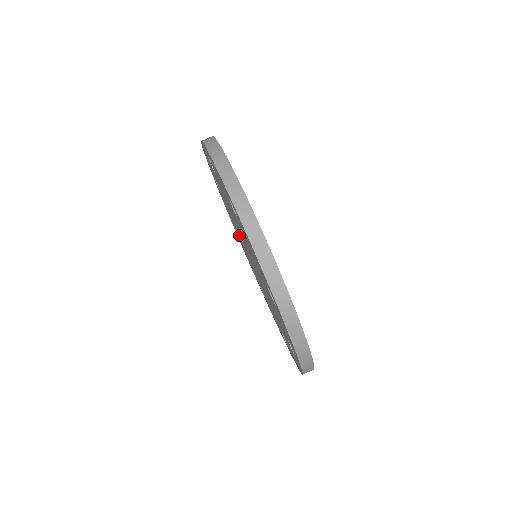
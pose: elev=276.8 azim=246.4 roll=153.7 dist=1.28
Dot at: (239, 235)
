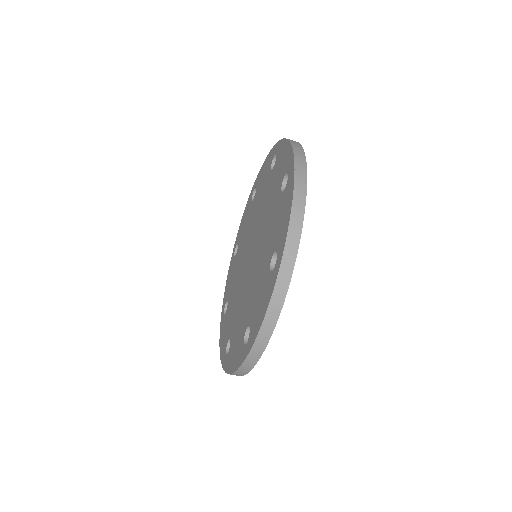
Dot at: (256, 216)
